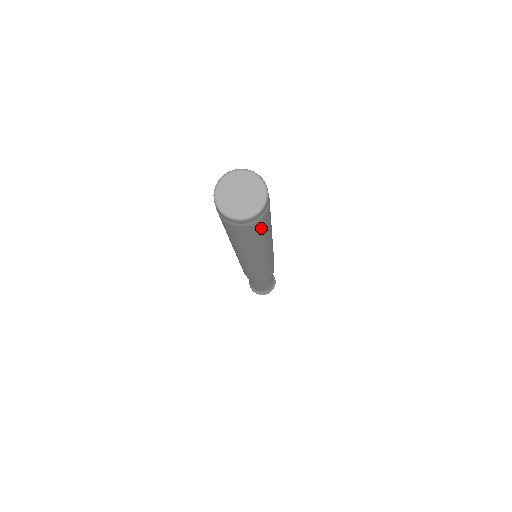
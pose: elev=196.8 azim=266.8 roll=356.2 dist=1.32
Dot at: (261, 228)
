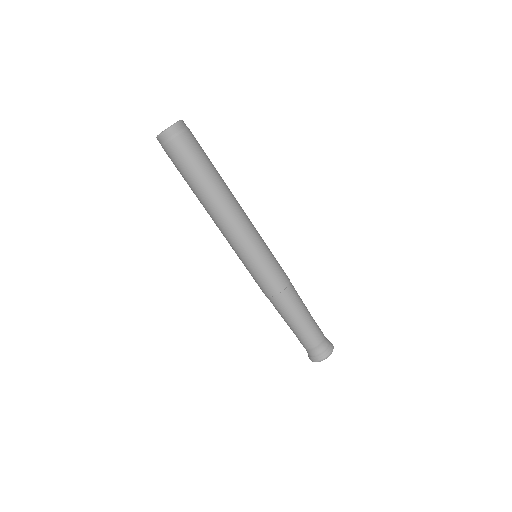
Dot at: (193, 149)
